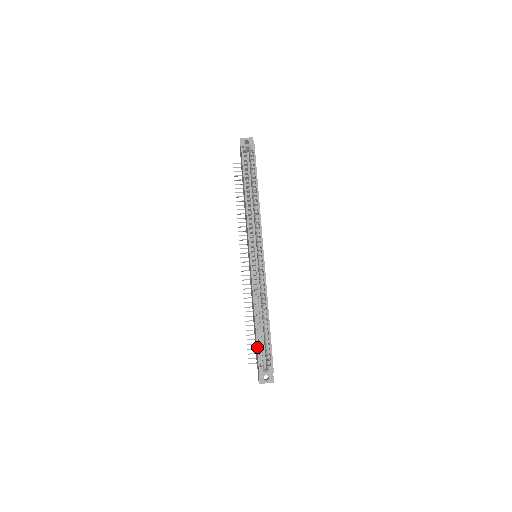
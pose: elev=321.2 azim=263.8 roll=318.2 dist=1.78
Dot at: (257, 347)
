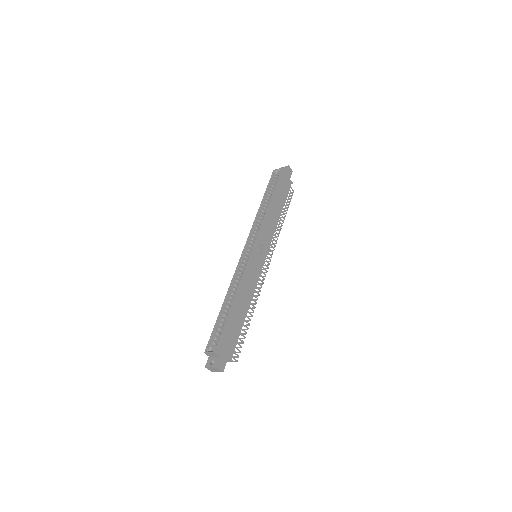
Dot at: (214, 328)
